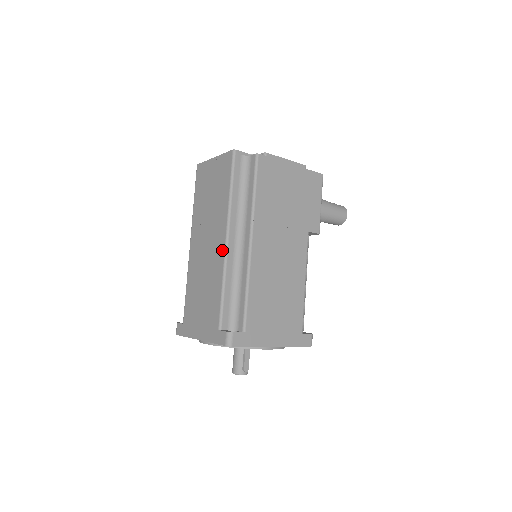
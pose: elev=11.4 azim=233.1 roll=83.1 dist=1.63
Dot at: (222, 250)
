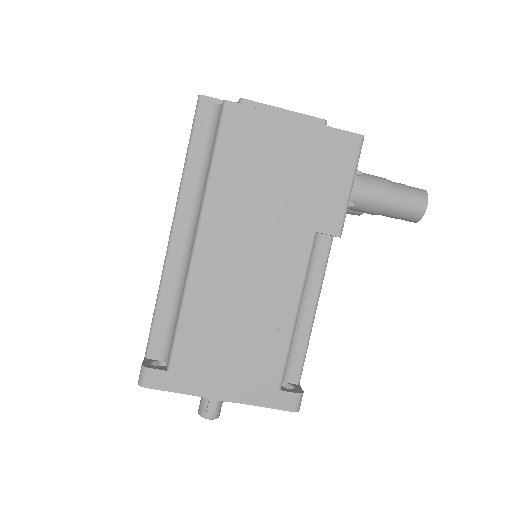
Dot at: occluded
